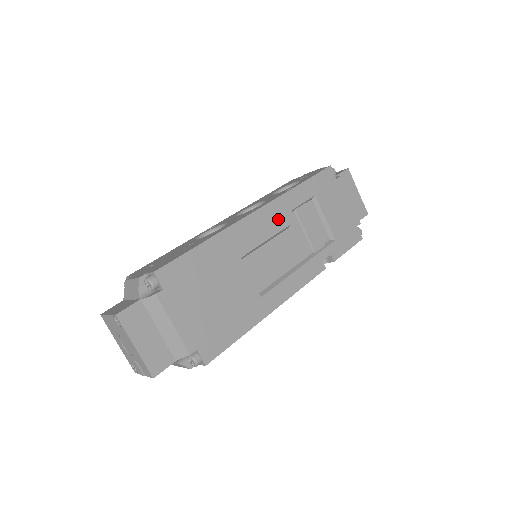
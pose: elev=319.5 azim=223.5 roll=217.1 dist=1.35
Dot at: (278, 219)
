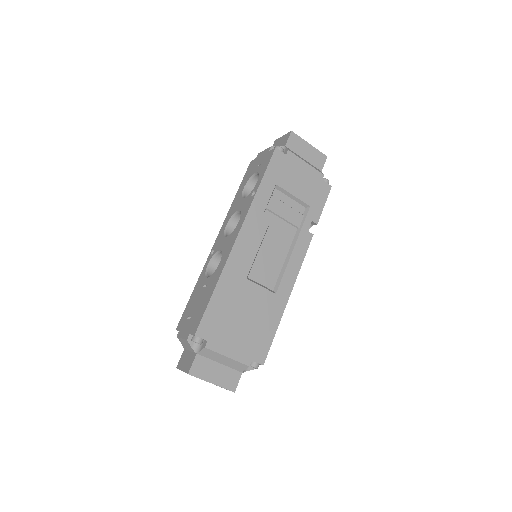
Dot at: (257, 228)
